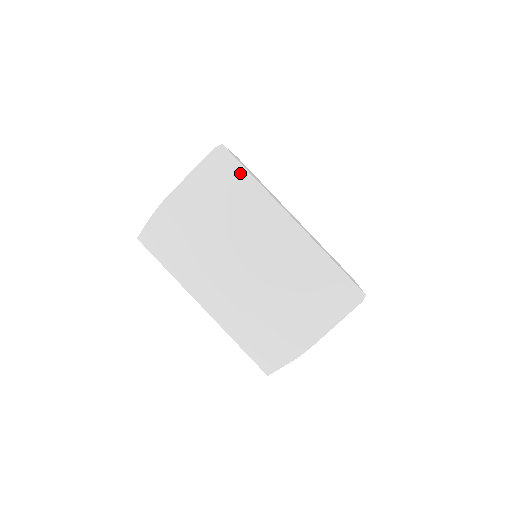
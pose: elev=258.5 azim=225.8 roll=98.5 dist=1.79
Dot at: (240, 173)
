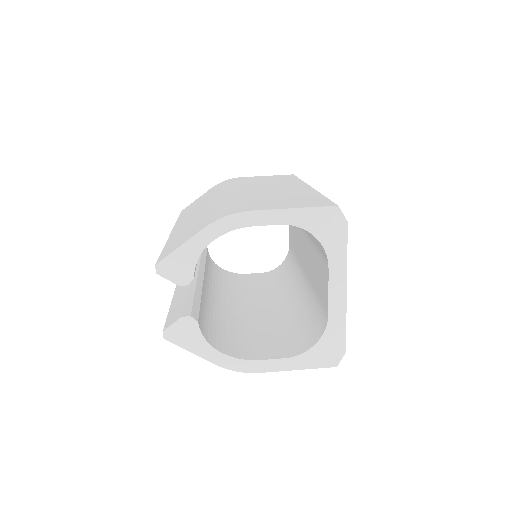
Dot at: occluded
